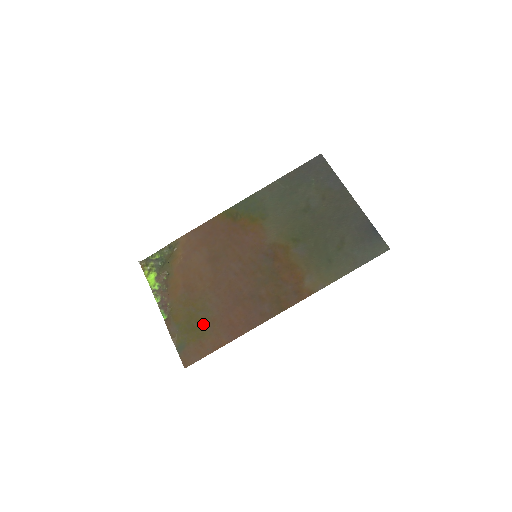
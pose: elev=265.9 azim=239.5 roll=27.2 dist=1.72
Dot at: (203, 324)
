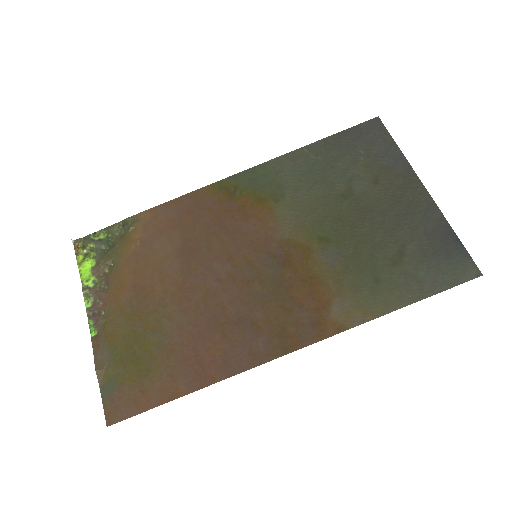
Dot at: (152, 354)
